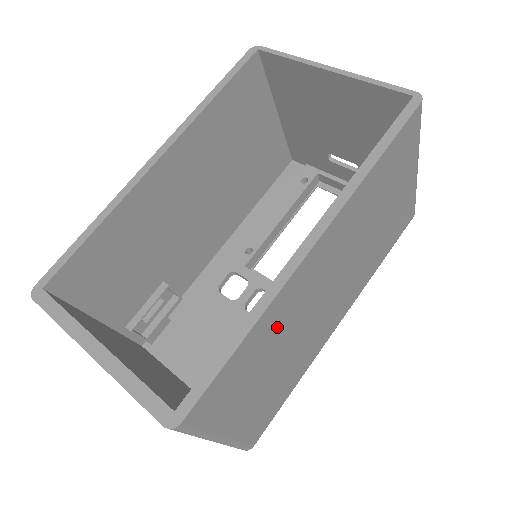
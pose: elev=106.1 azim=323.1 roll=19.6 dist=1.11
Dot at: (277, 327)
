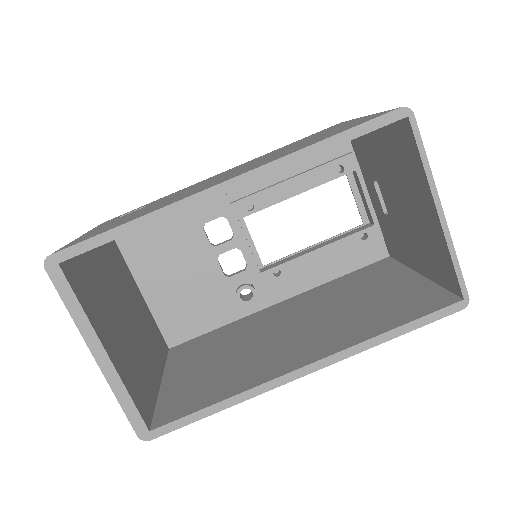
Dot at: occluded
